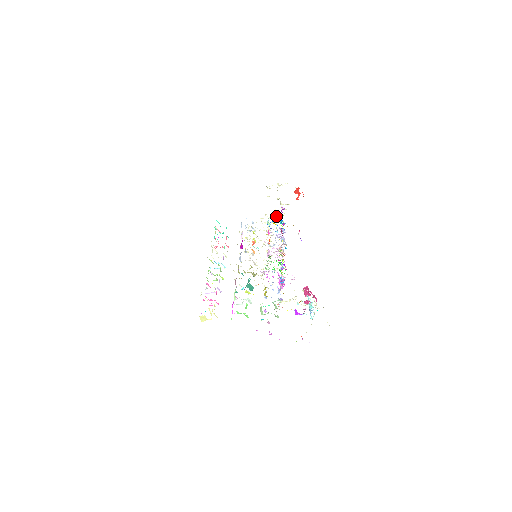
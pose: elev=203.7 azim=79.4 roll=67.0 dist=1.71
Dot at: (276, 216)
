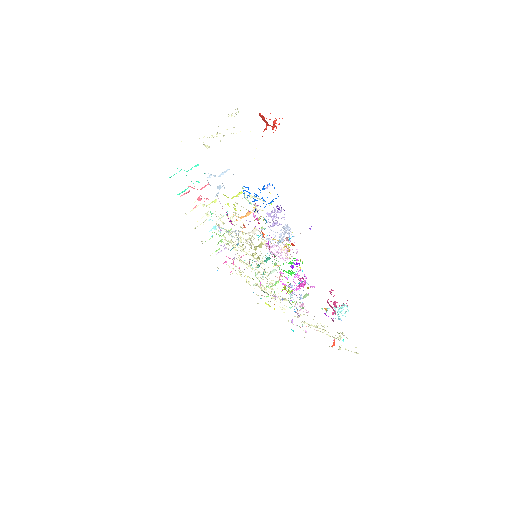
Dot at: occluded
